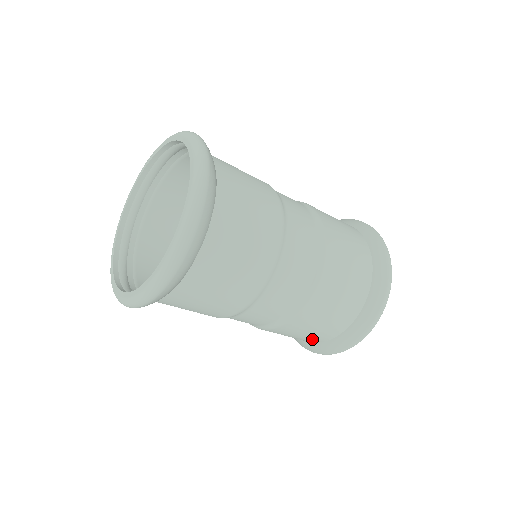
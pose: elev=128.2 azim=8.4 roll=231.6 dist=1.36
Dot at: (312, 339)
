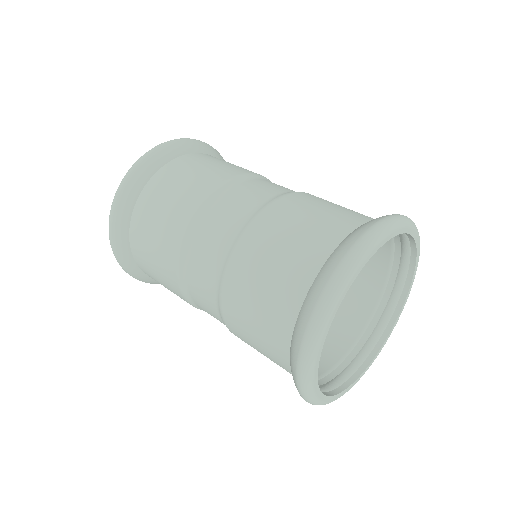
Dot at: (276, 325)
